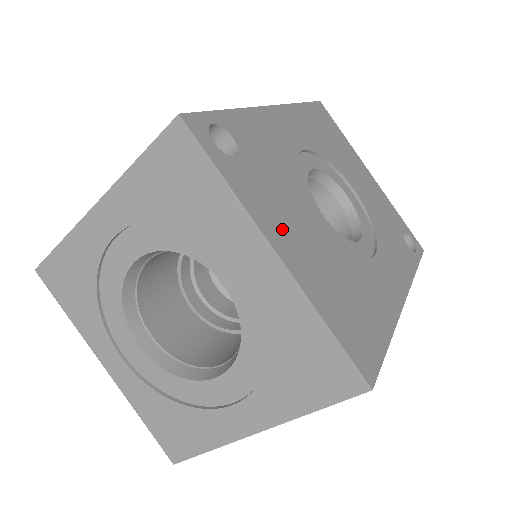
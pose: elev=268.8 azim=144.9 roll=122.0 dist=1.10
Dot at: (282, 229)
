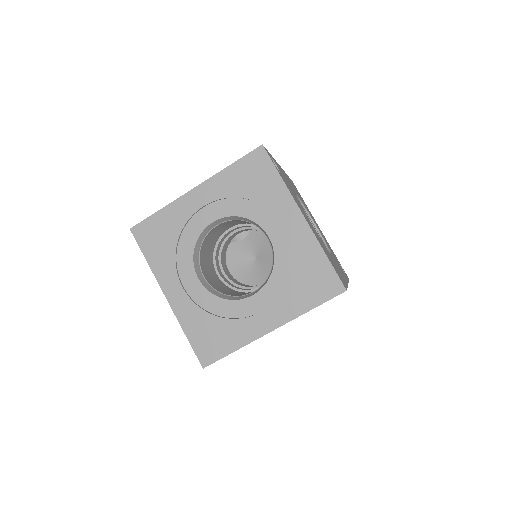
Dot at: (302, 211)
